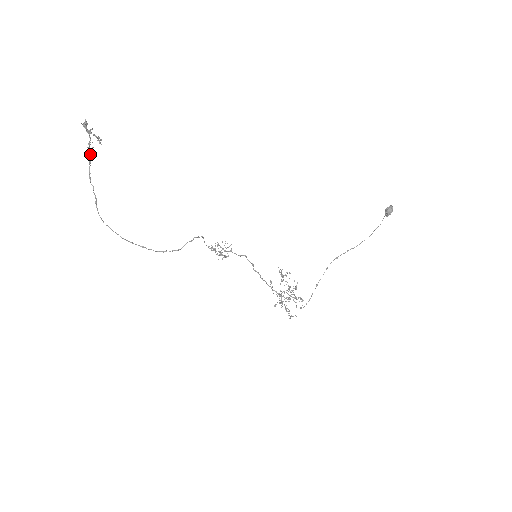
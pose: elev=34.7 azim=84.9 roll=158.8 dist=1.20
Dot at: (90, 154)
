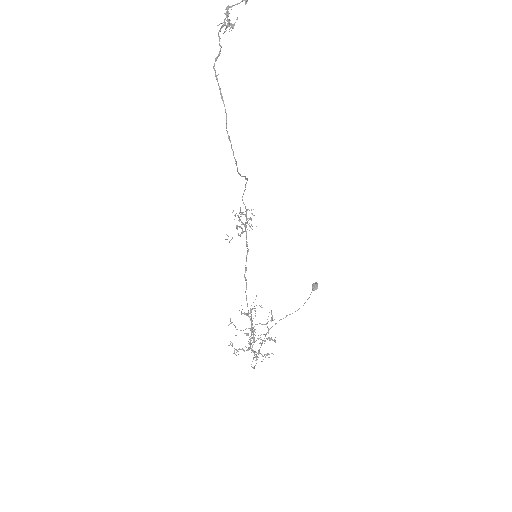
Dot at: (221, 27)
